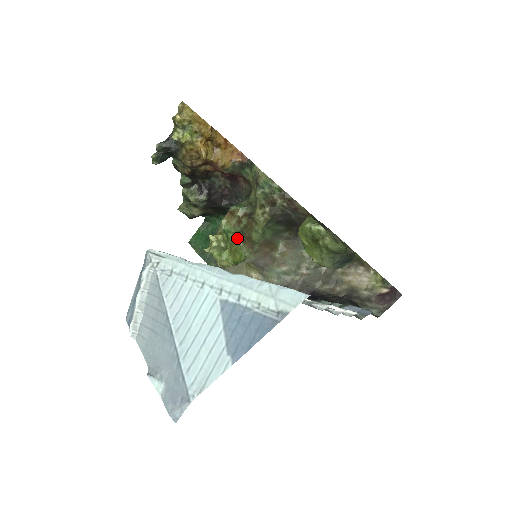
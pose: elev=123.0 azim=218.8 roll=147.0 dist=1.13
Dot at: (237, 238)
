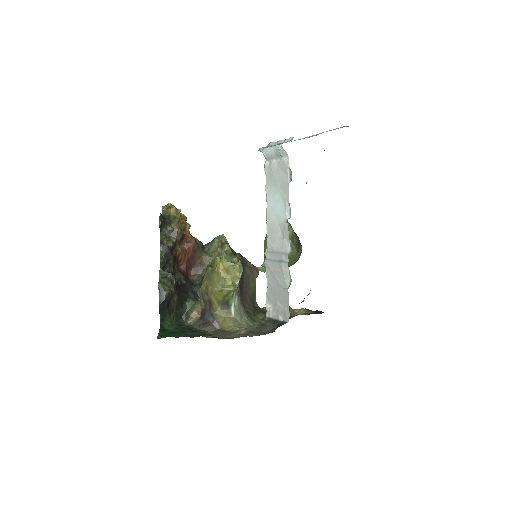
Dot at: occluded
